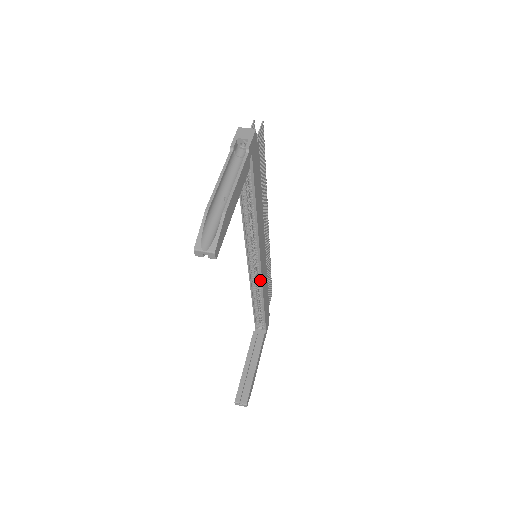
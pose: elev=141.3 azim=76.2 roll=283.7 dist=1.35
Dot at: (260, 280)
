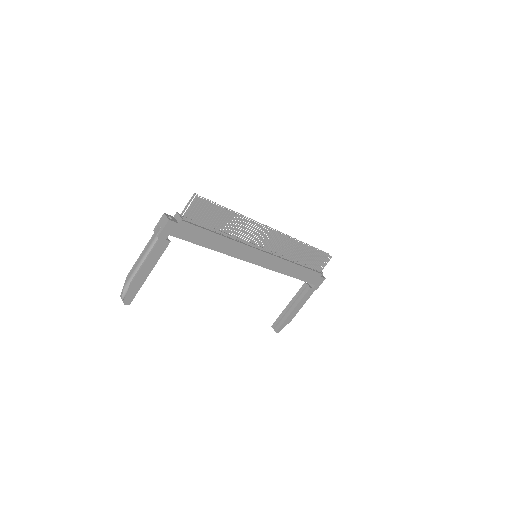
Dot at: (270, 268)
